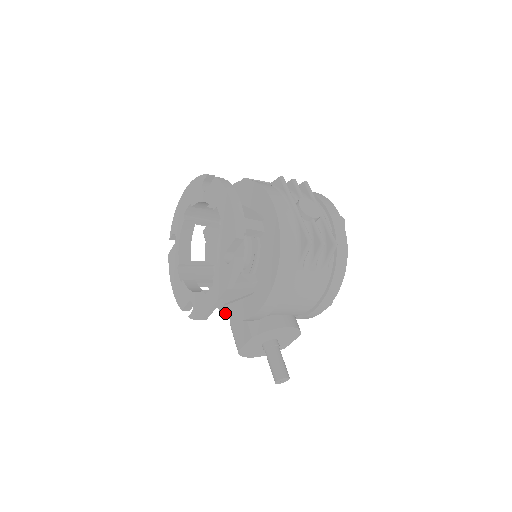
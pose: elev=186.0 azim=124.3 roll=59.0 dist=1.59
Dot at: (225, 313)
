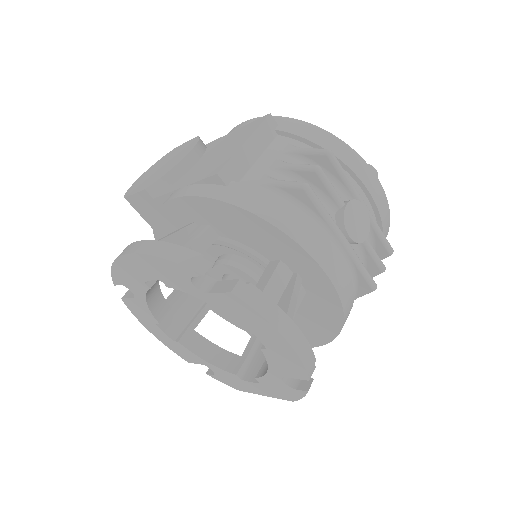
Dot at: (230, 322)
